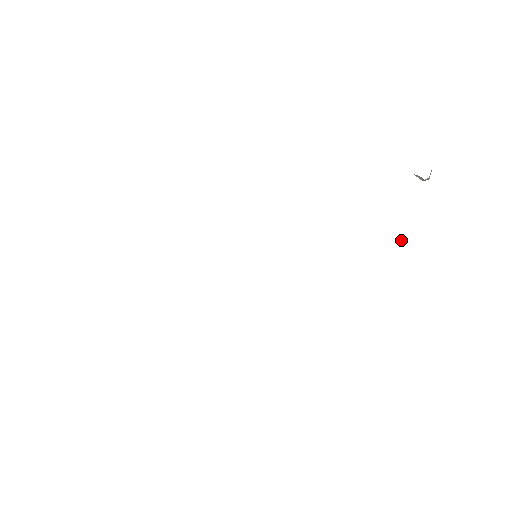
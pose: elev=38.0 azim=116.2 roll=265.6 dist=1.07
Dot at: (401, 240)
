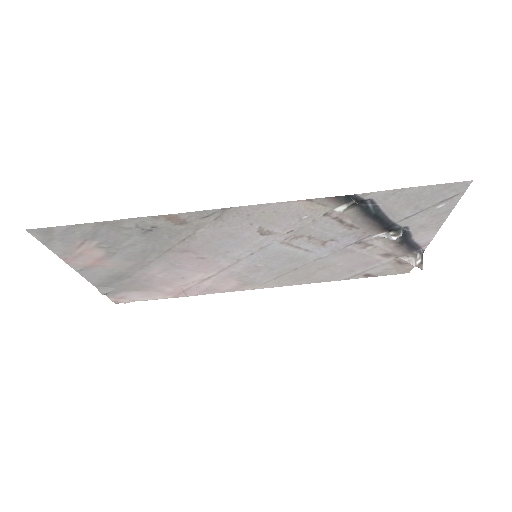
Dot at: (400, 234)
